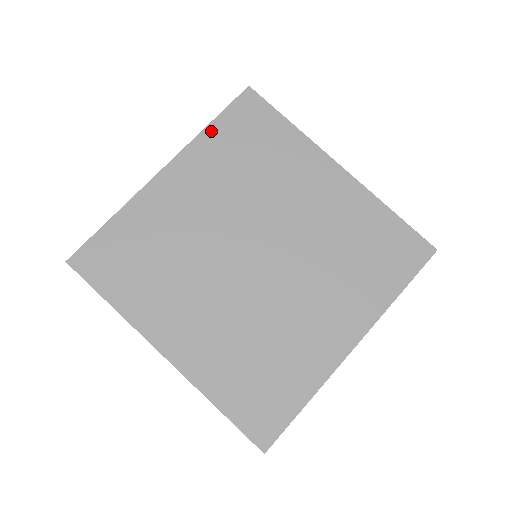
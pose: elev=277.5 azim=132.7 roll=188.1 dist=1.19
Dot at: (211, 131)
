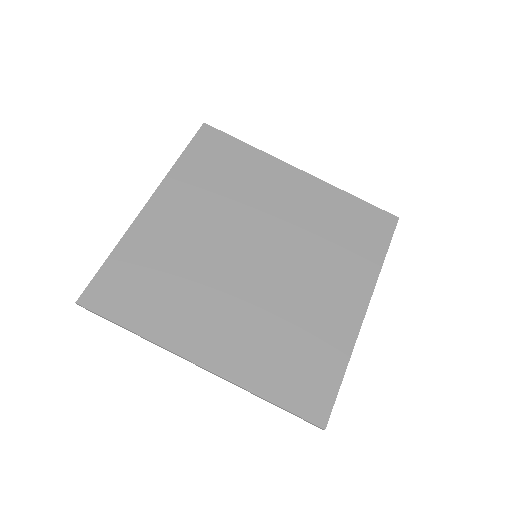
Dot at: (183, 162)
